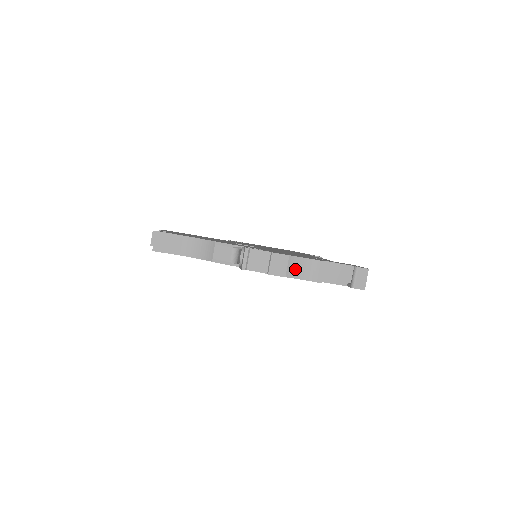
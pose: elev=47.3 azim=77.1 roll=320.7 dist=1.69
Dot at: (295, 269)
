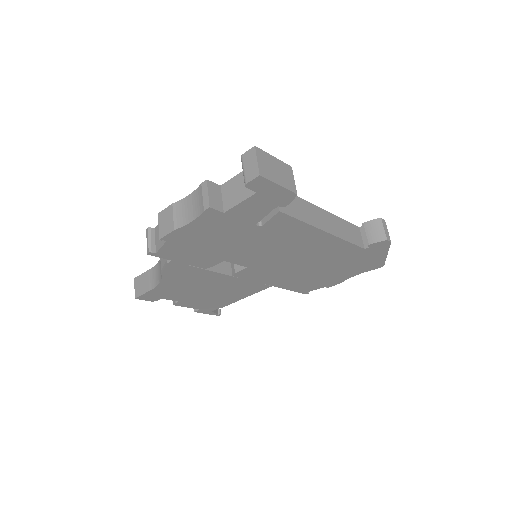
Dot at: (183, 214)
